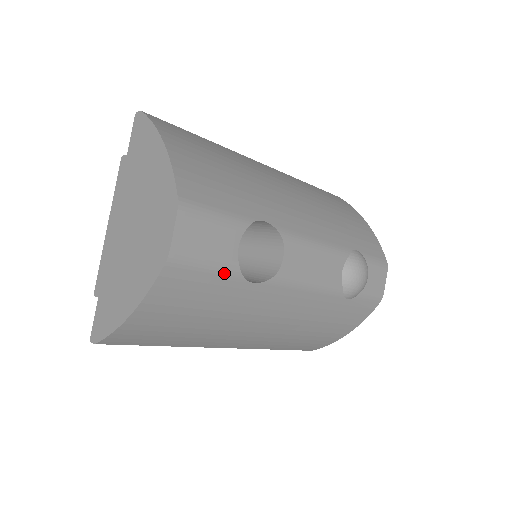
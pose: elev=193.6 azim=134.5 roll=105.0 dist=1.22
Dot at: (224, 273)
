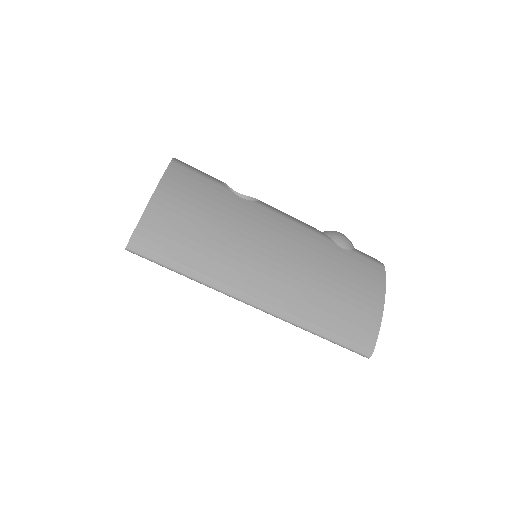
Dot at: (215, 183)
